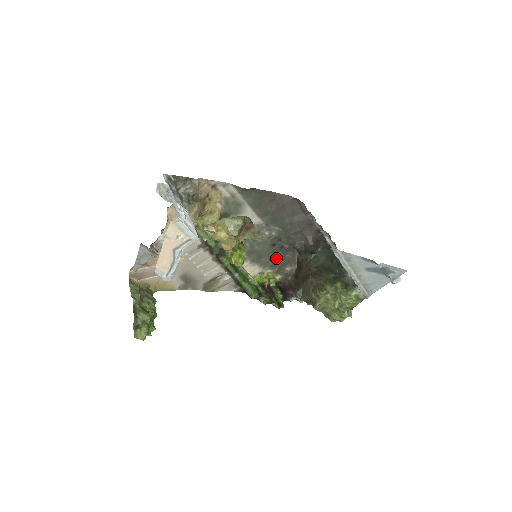
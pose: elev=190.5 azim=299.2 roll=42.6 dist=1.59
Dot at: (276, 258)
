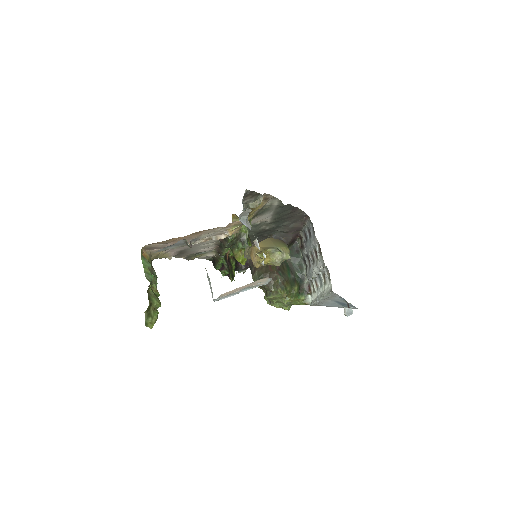
Dot at: occluded
